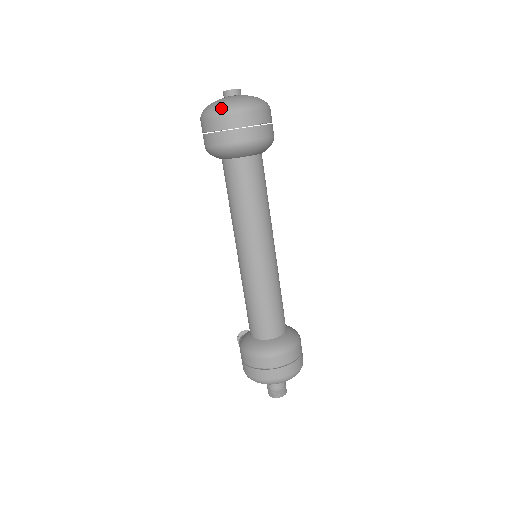
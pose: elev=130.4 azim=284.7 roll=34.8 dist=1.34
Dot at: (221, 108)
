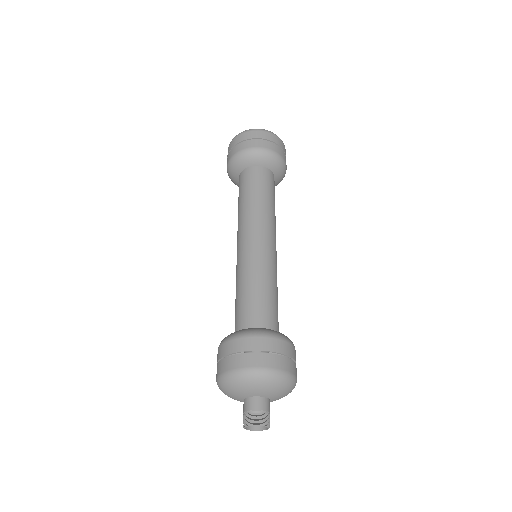
Dot at: (242, 132)
